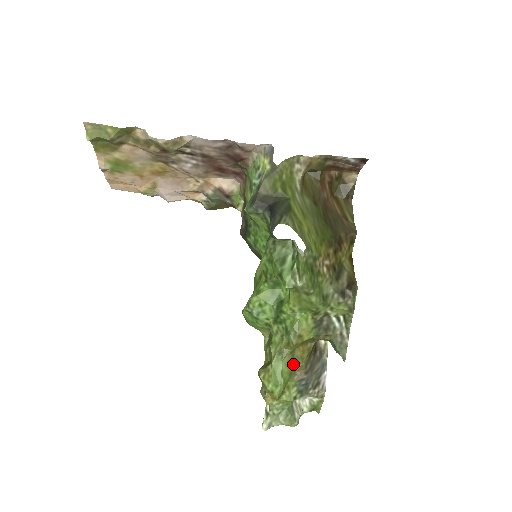
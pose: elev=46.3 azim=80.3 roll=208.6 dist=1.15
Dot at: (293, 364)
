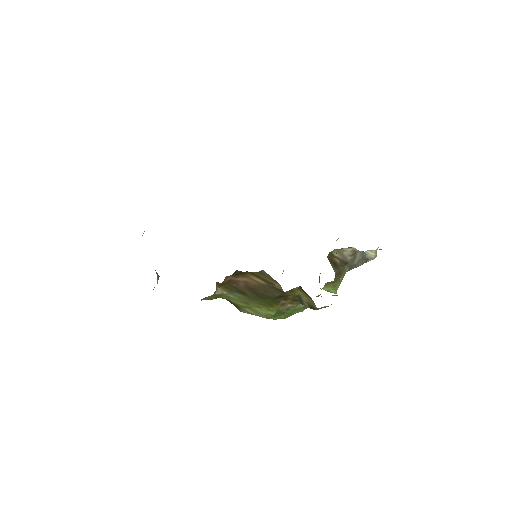
Dot at: (332, 284)
